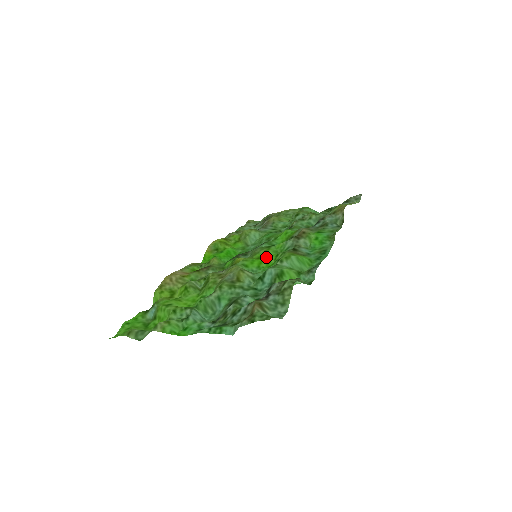
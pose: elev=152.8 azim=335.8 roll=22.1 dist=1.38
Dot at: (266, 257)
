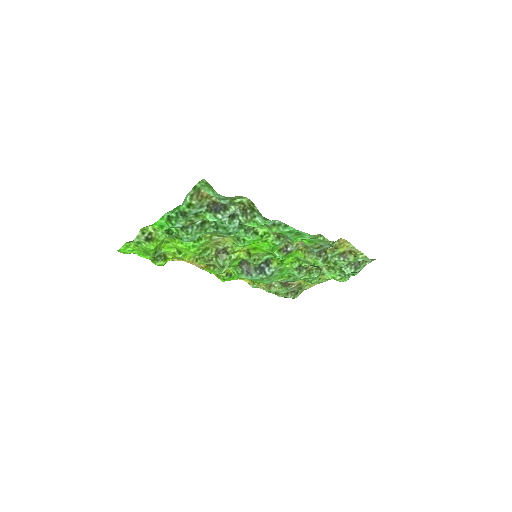
Dot at: (258, 245)
